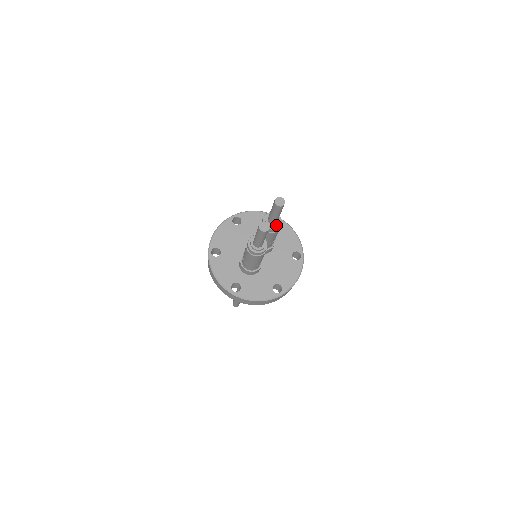
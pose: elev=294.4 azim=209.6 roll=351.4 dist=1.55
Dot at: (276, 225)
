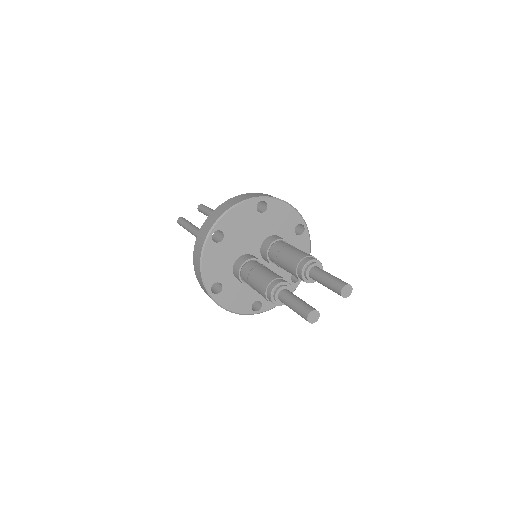
Dot at: (314, 281)
